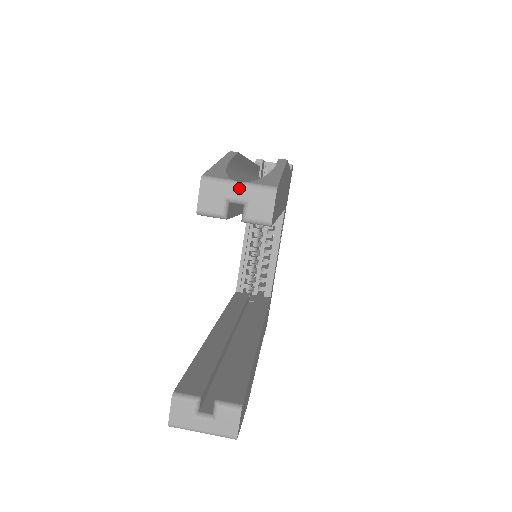
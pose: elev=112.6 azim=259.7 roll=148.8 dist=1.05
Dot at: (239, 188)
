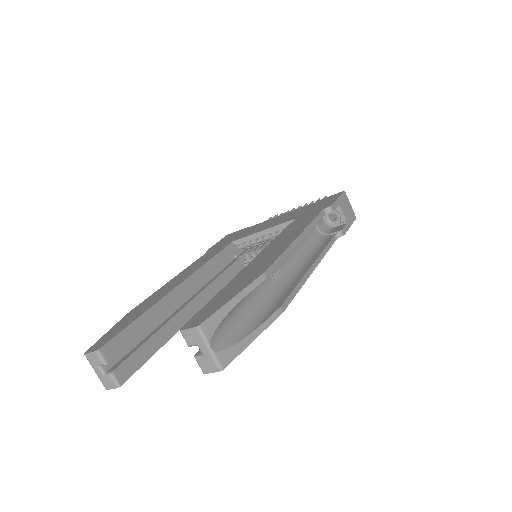
Dot at: (207, 350)
